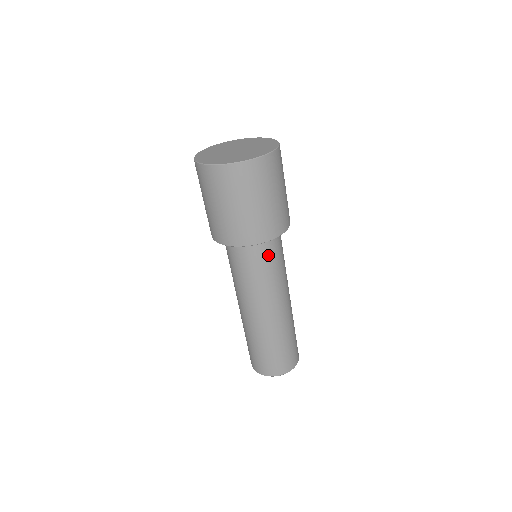
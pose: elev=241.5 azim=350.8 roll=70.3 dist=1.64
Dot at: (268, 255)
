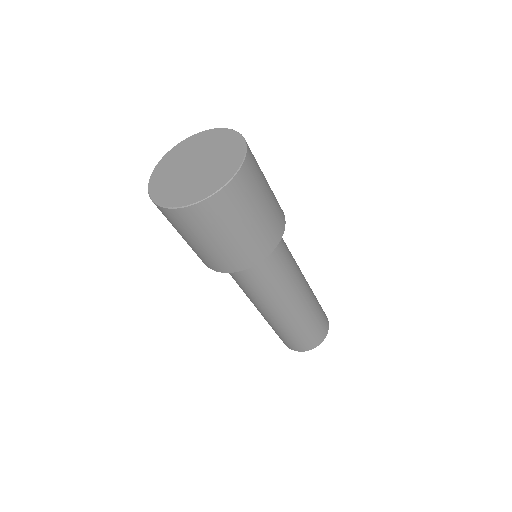
Dot at: (255, 272)
